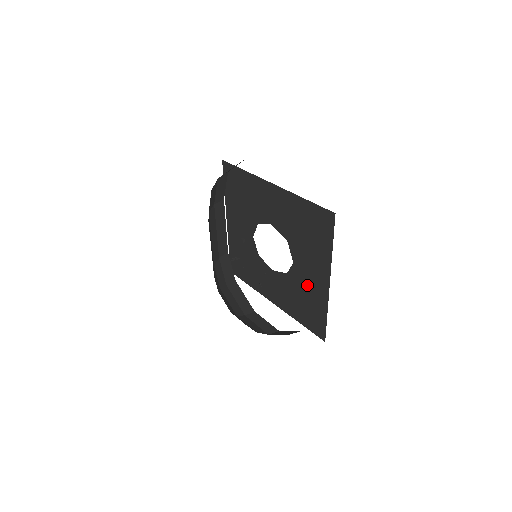
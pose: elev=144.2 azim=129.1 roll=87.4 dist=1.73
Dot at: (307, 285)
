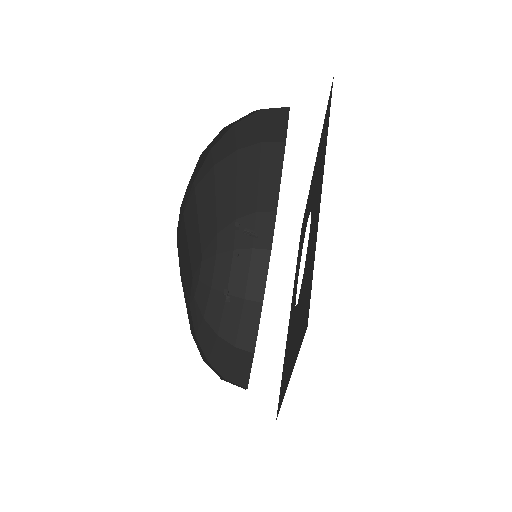
Dot at: (290, 348)
